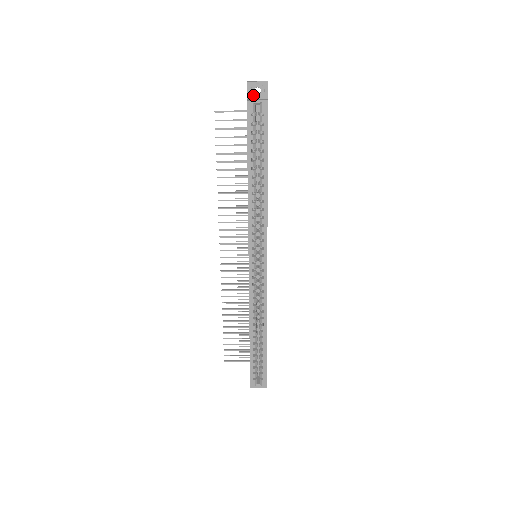
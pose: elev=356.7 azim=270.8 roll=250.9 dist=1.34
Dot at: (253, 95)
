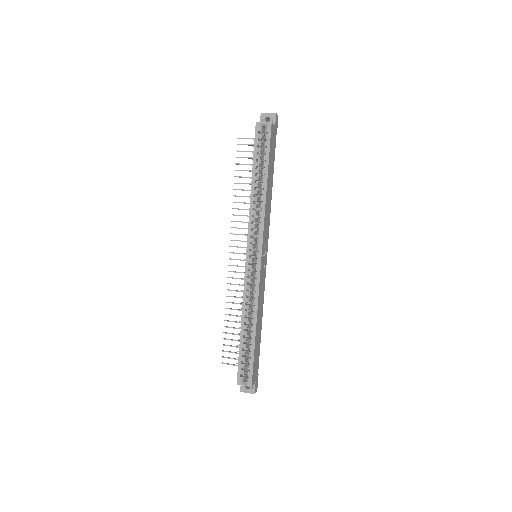
Dot at: occluded
